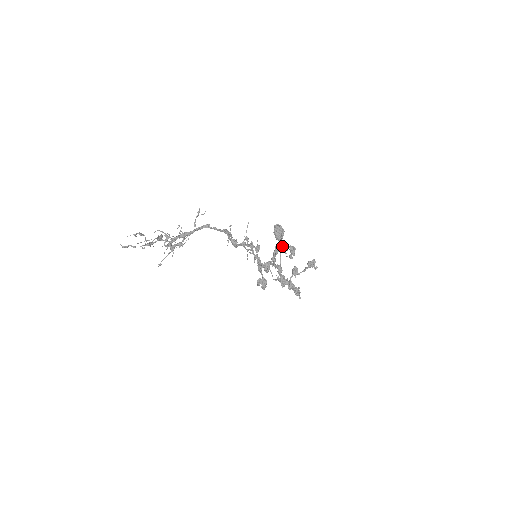
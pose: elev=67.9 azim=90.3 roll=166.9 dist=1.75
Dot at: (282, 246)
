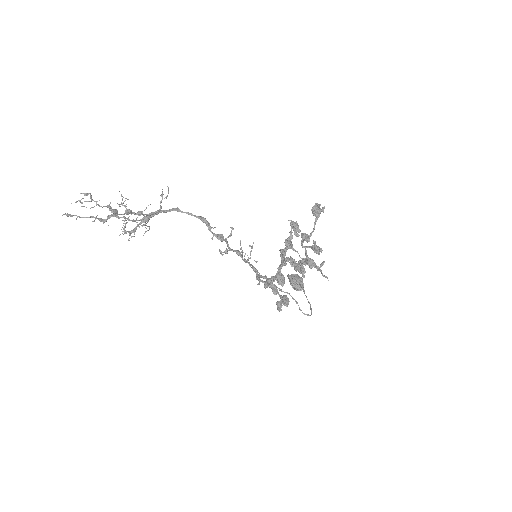
Dot at: (285, 239)
